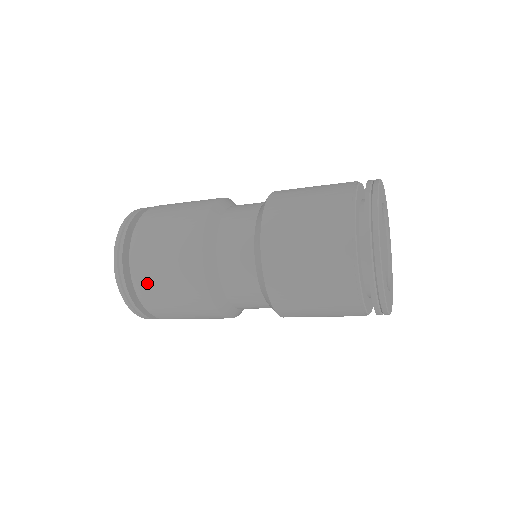
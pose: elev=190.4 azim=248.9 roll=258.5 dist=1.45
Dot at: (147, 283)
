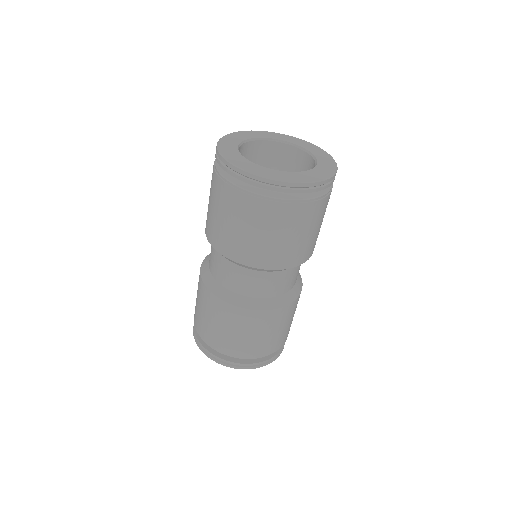
Dot at: (199, 325)
